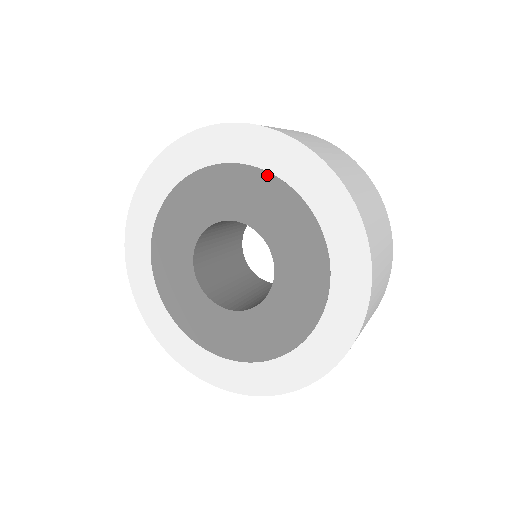
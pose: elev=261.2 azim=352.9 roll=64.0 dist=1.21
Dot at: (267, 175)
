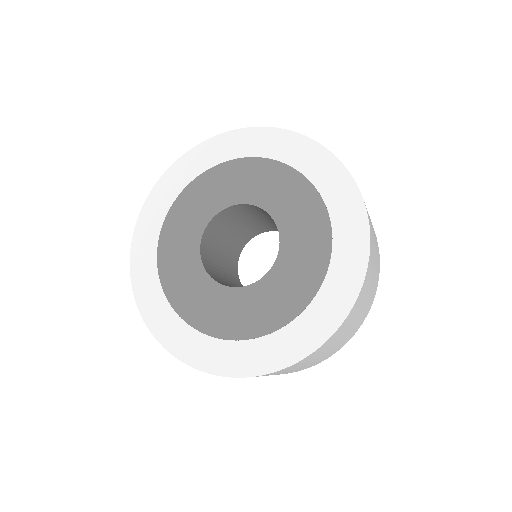
Dot at: (250, 160)
